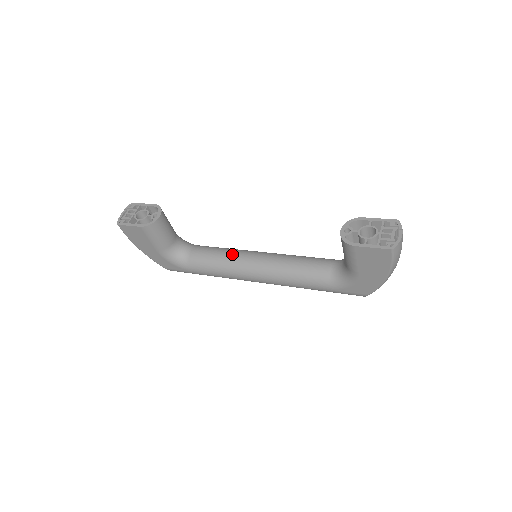
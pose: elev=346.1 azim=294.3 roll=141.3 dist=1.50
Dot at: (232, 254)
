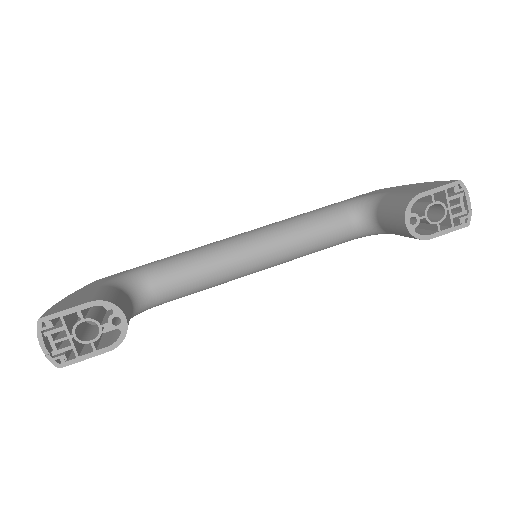
Dot at: (218, 266)
